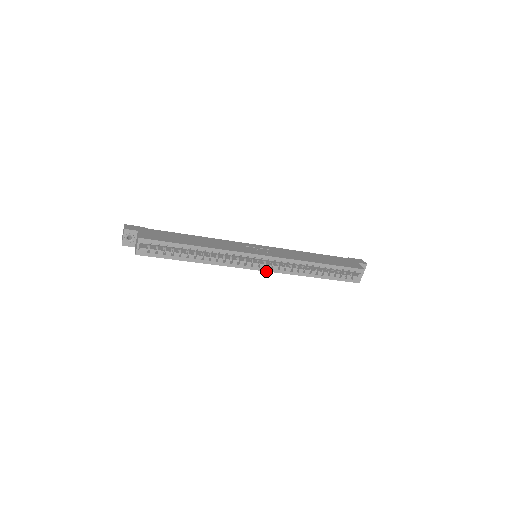
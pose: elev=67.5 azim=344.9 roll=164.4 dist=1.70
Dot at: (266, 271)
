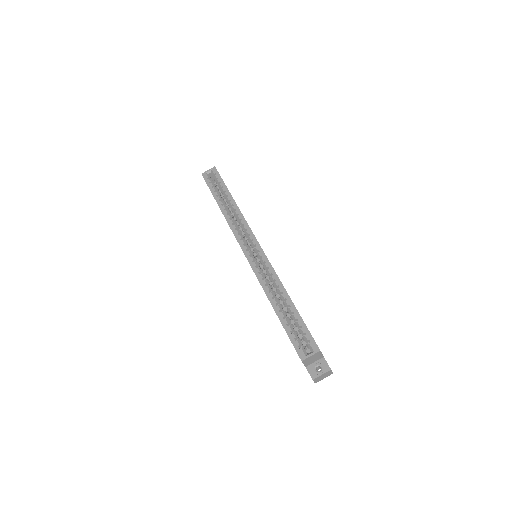
Dot at: (247, 259)
